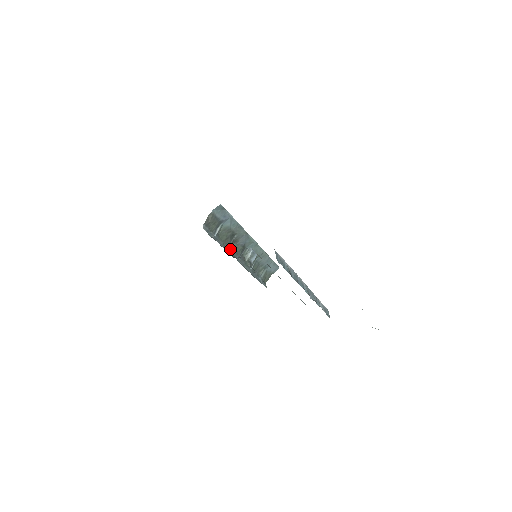
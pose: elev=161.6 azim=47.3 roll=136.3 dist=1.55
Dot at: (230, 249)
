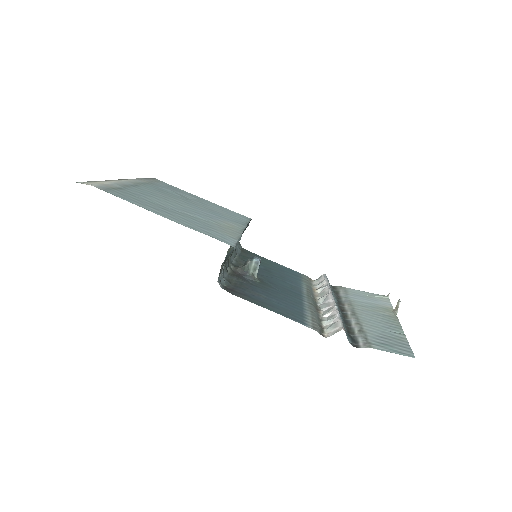
Dot at: (227, 262)
